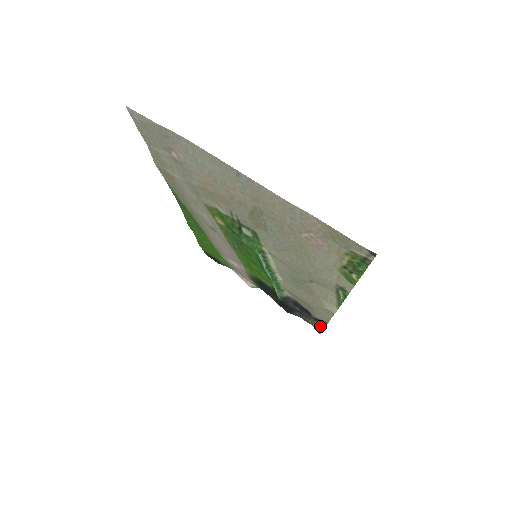
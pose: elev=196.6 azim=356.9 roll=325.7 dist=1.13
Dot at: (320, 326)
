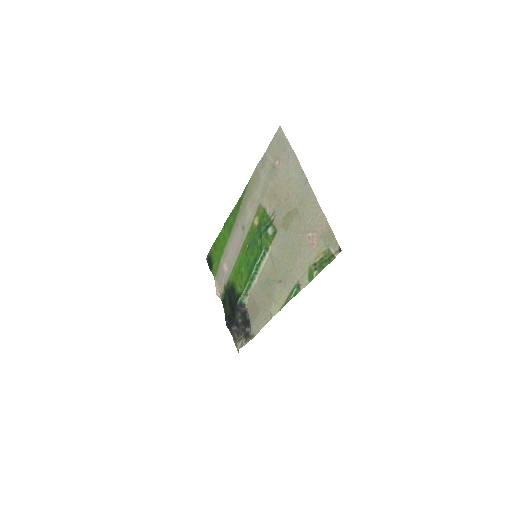
Dot at: (244, 342)
